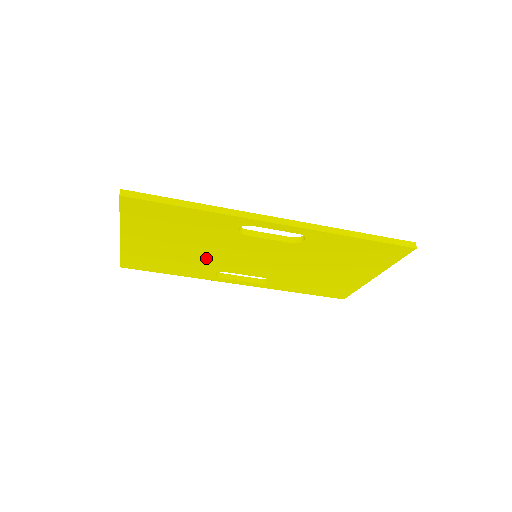
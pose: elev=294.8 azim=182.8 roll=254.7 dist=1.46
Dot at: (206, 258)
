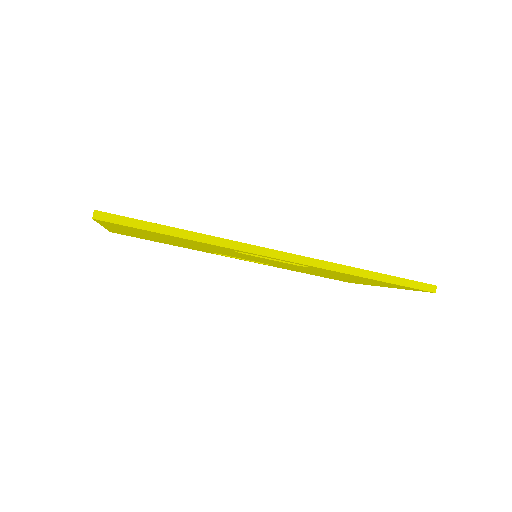
Dot at: (201, 248)
